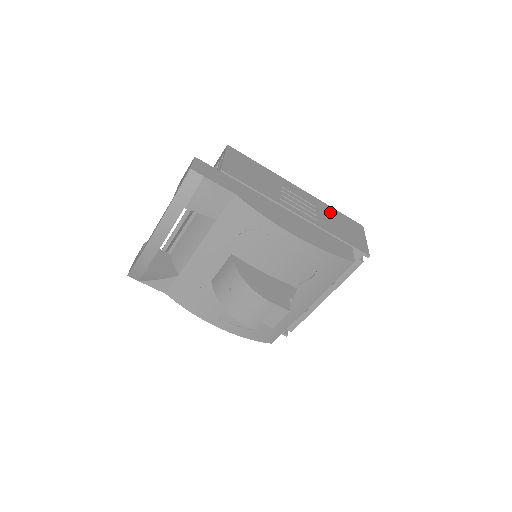
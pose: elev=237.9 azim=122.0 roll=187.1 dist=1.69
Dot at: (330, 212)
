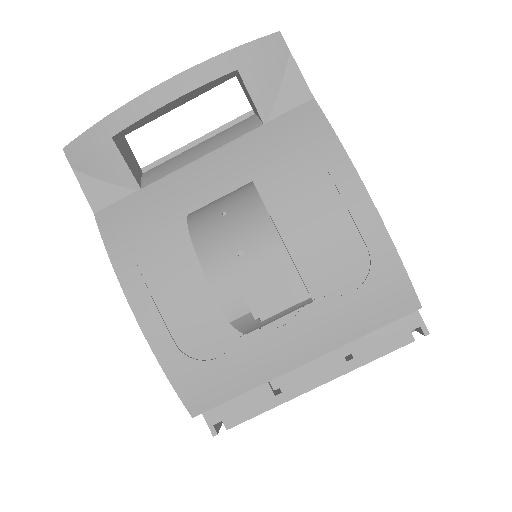
Dot at: occluded
